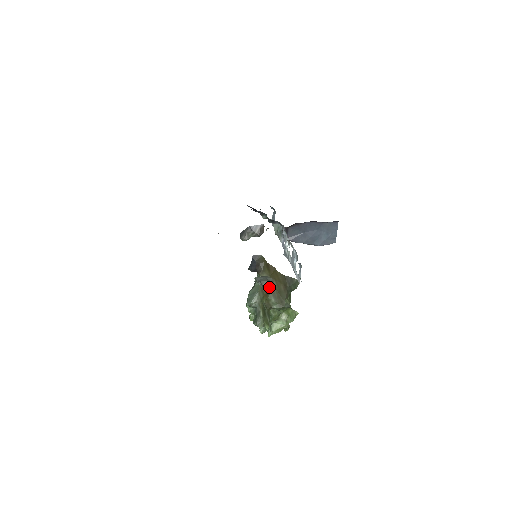
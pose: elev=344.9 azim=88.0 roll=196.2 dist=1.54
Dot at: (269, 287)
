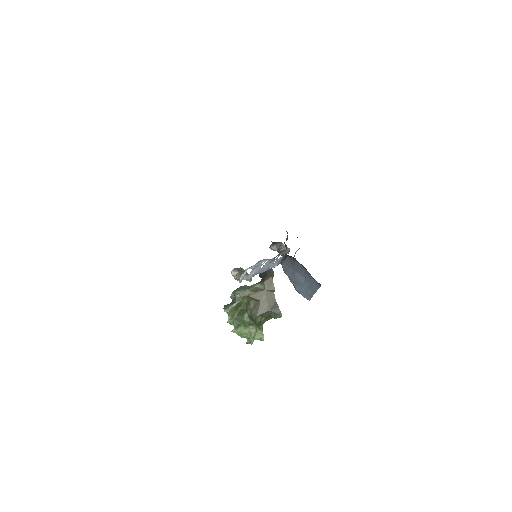
Dot at: (234, 274)
